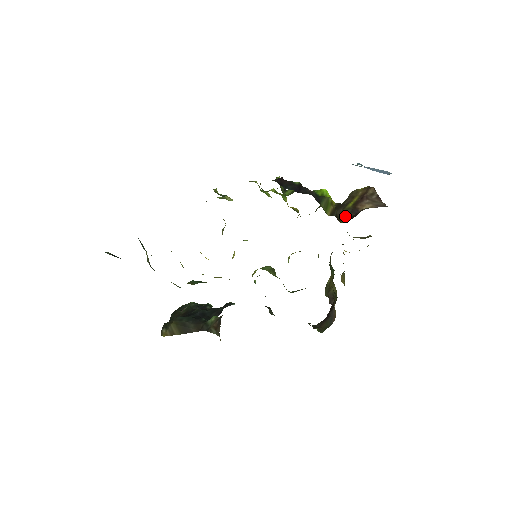
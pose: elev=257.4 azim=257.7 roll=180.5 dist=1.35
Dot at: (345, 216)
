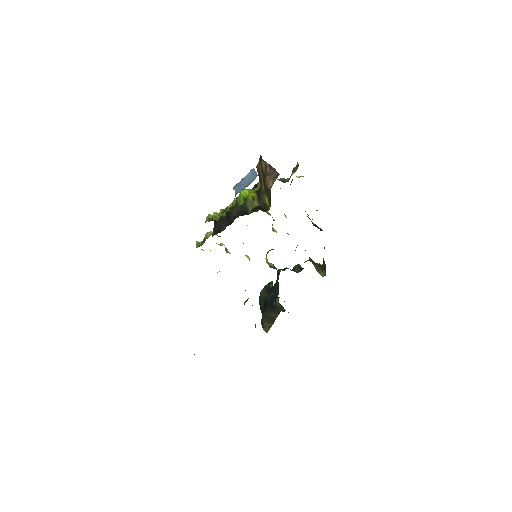
Dot at: (267, 200)
